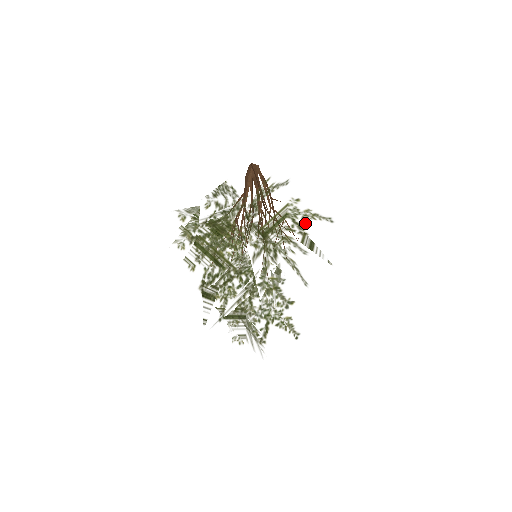
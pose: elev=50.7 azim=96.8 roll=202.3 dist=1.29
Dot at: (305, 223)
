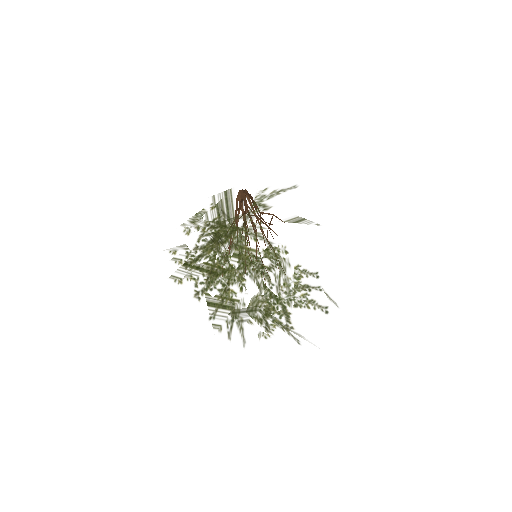
Dot at: (270, 201)
